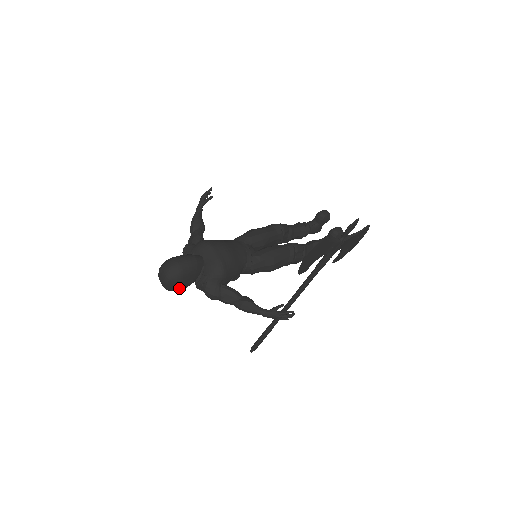
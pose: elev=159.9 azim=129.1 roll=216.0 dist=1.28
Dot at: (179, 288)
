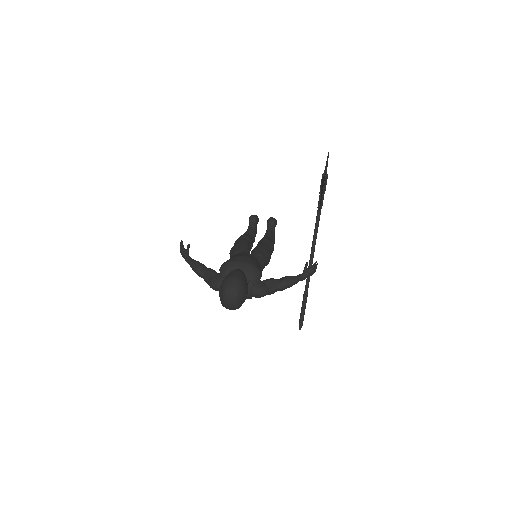
Dot at: (245, 298)
